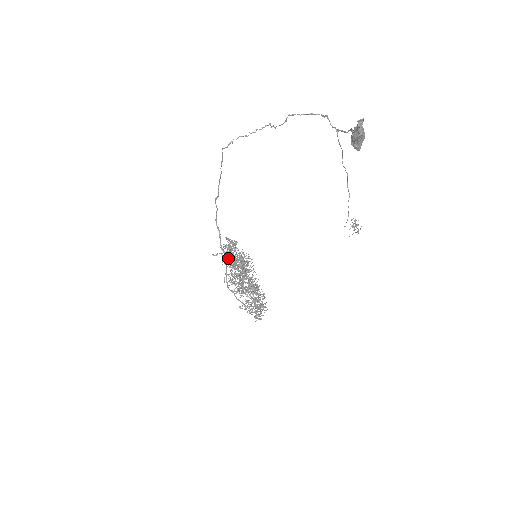
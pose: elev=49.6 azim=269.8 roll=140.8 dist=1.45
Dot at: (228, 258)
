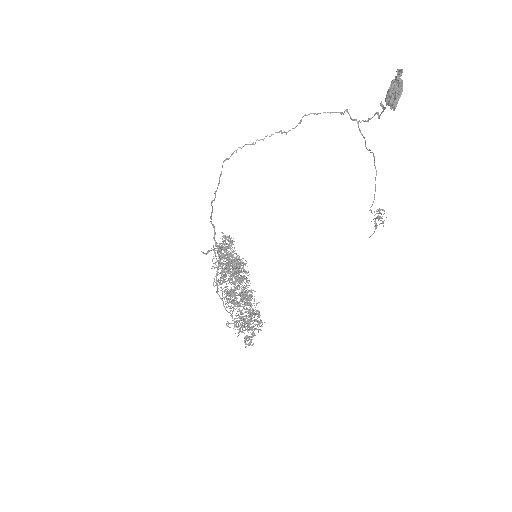
Dot at: (220, 261)
